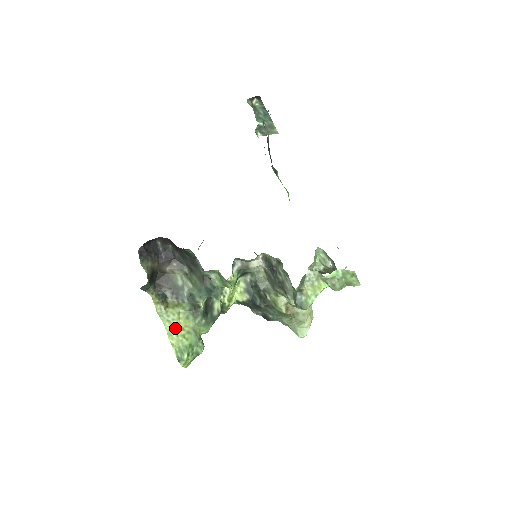
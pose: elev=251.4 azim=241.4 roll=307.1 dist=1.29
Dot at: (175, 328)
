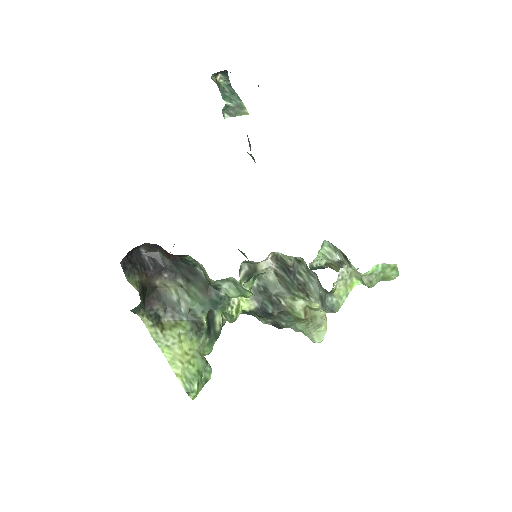
Dot at: (177, 354)
